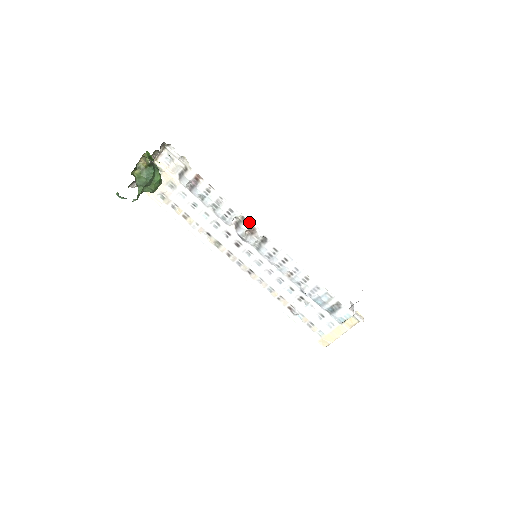
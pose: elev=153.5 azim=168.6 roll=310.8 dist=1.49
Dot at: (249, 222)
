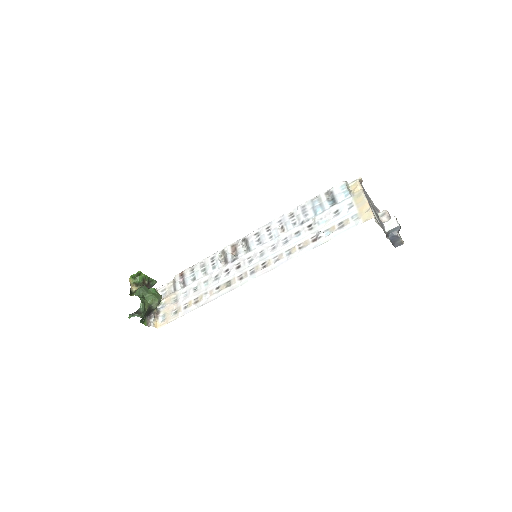
Dot at: (227, 247)
